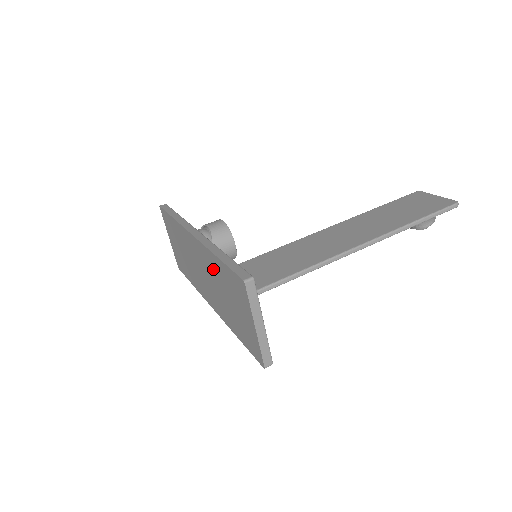
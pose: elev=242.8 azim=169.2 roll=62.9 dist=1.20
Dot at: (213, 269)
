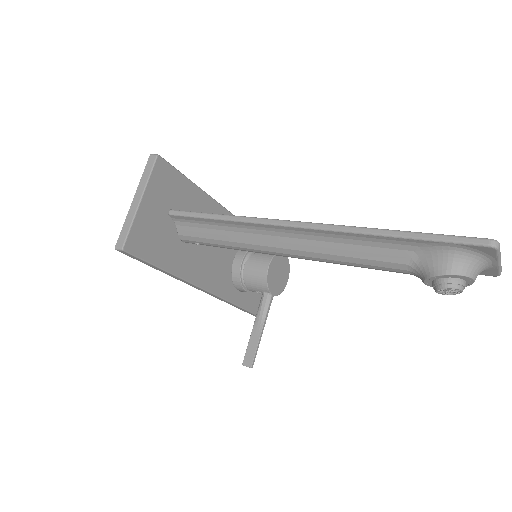
Dot at: occluded
